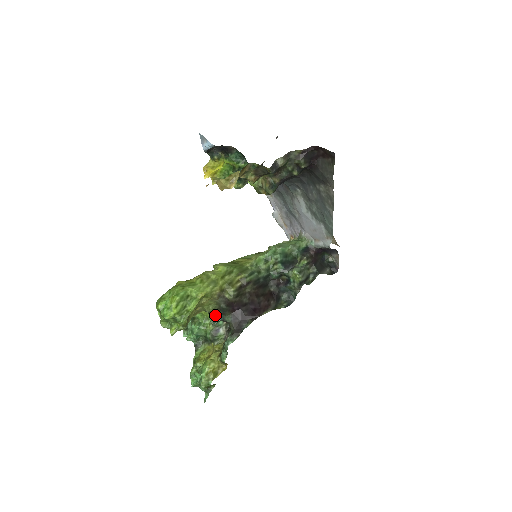
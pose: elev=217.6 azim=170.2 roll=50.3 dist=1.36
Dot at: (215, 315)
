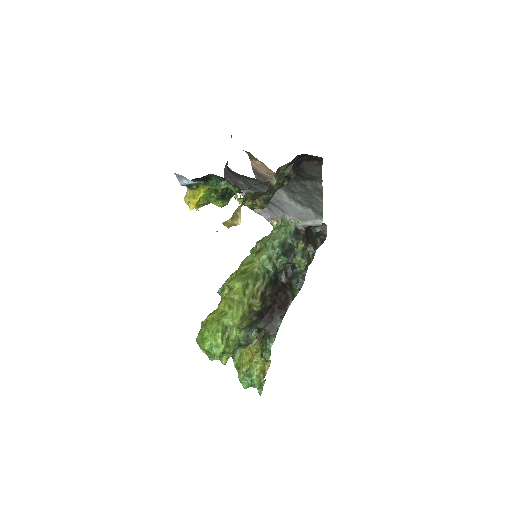
Dot at: (248, 327)
